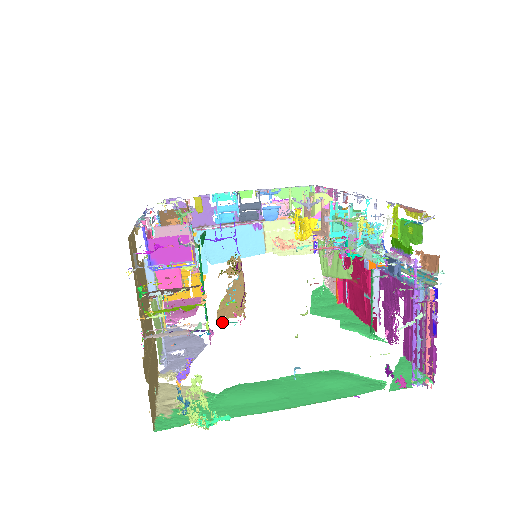
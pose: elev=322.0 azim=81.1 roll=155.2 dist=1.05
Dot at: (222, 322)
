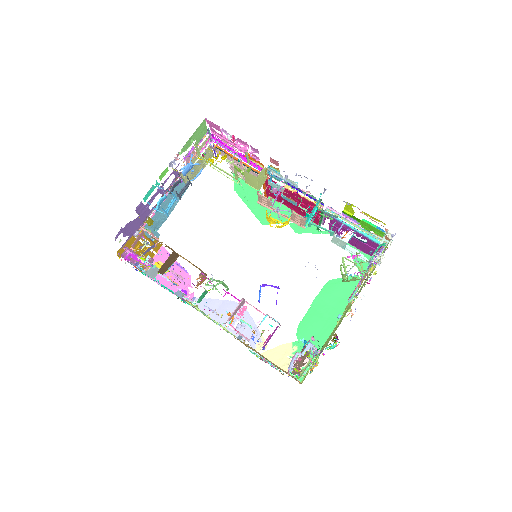
Dot at: (326, 347)
